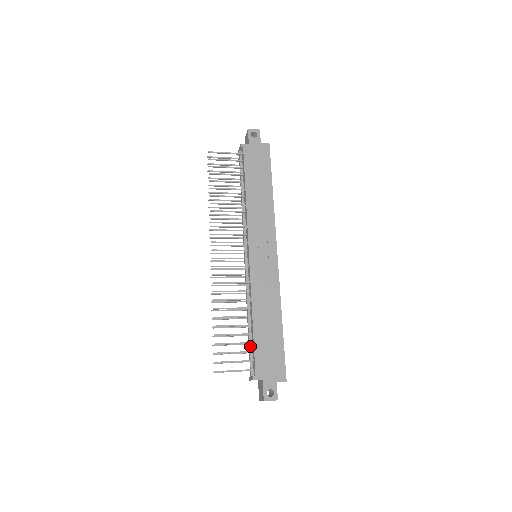
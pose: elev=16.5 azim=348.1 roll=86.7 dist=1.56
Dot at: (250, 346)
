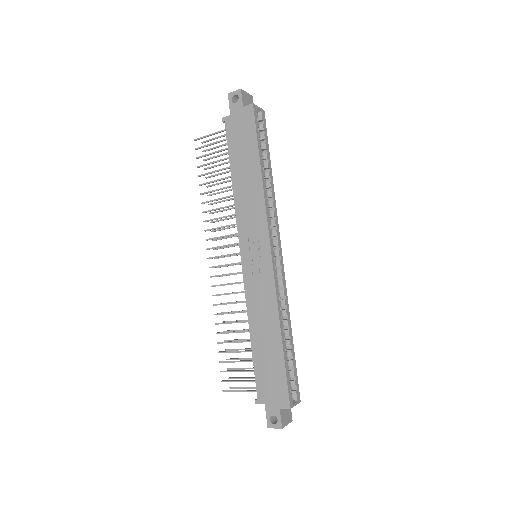
Dot at: occluded
